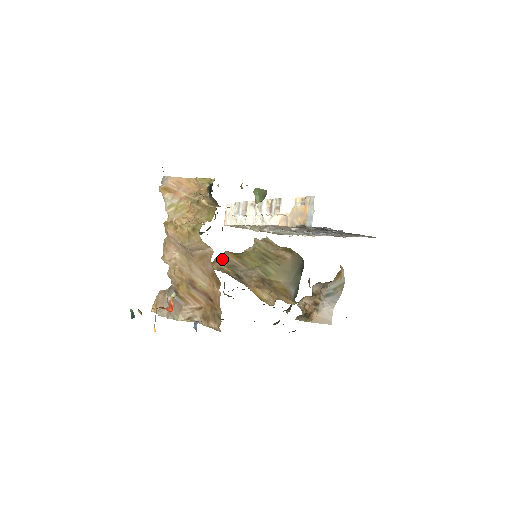
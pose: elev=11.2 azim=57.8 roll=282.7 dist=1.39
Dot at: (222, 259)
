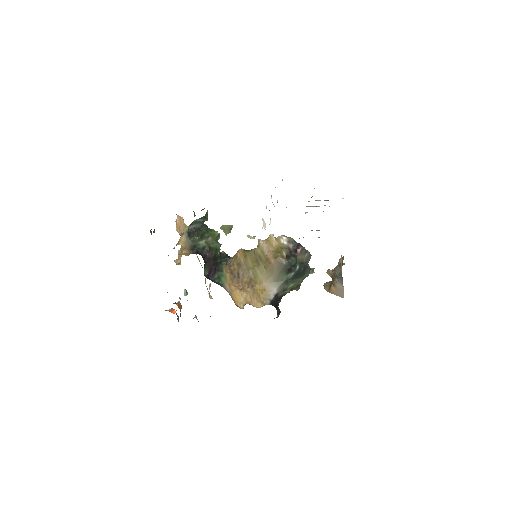
Dot at: (236, 256)
